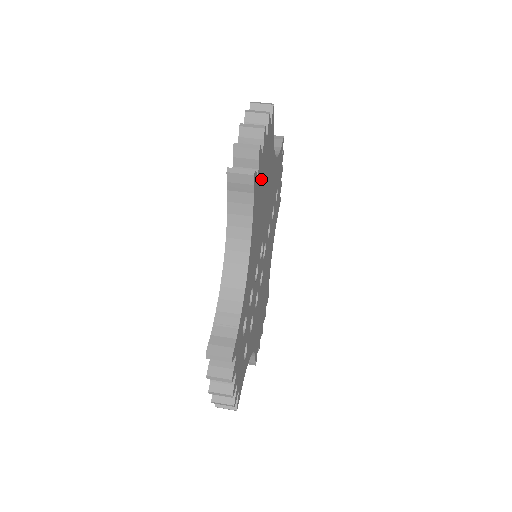
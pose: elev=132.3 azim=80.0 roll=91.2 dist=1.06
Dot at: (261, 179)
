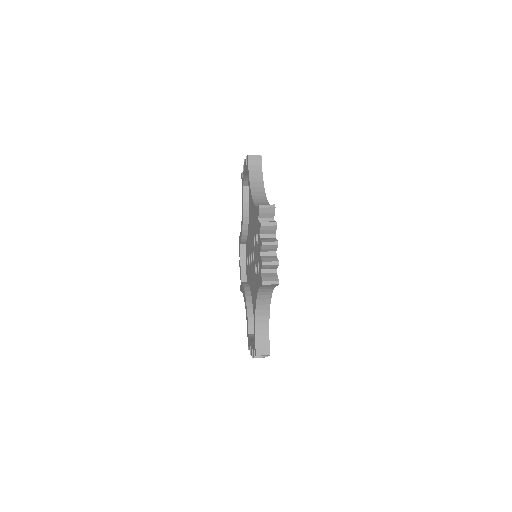
Dot at: occluded
